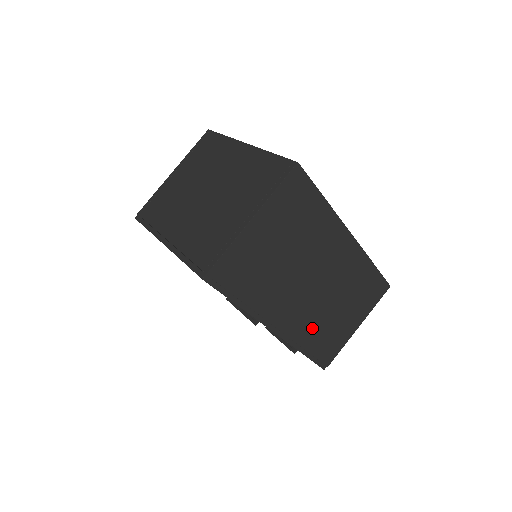
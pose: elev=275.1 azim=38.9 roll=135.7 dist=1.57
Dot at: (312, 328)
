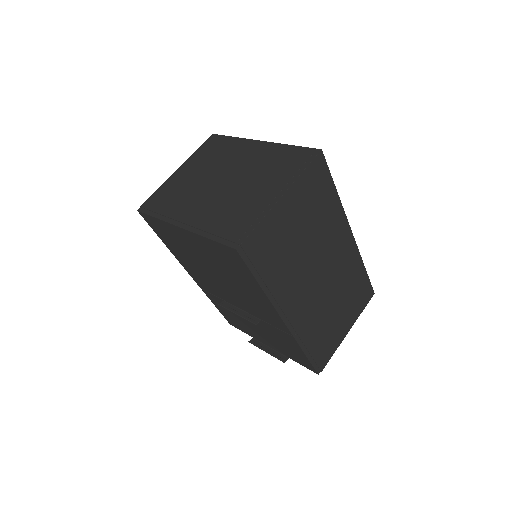
Dot at: (314, 325)
